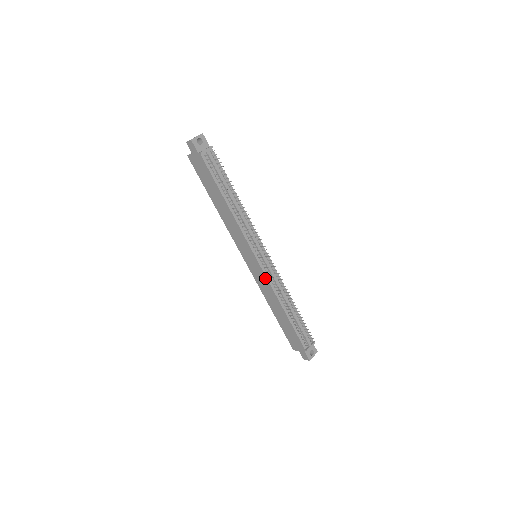
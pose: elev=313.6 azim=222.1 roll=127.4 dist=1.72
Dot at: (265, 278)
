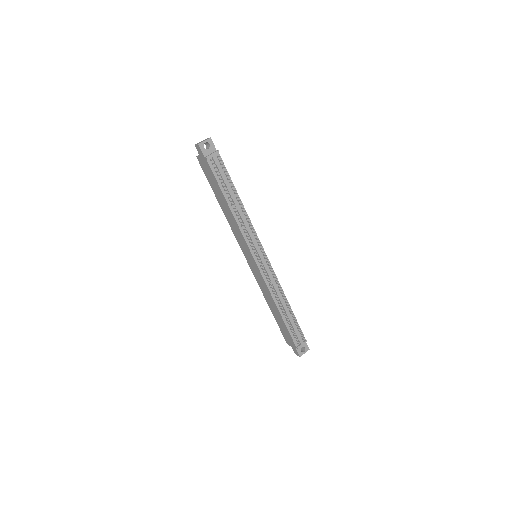
Dot at: (262, 278)
